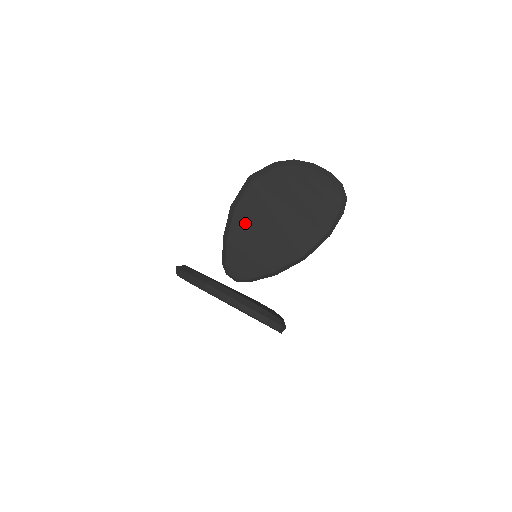
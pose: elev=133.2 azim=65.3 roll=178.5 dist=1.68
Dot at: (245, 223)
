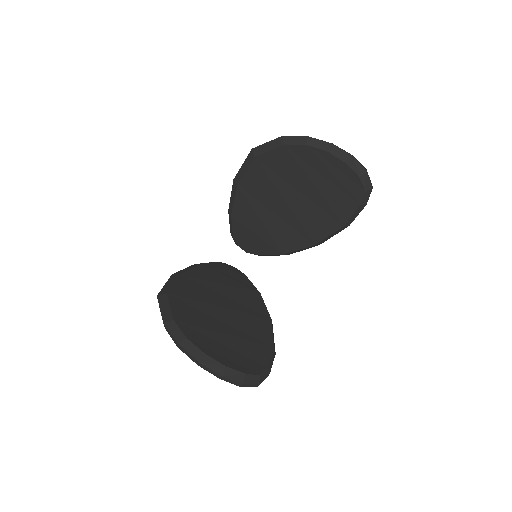
Dot at: (250, 202)
